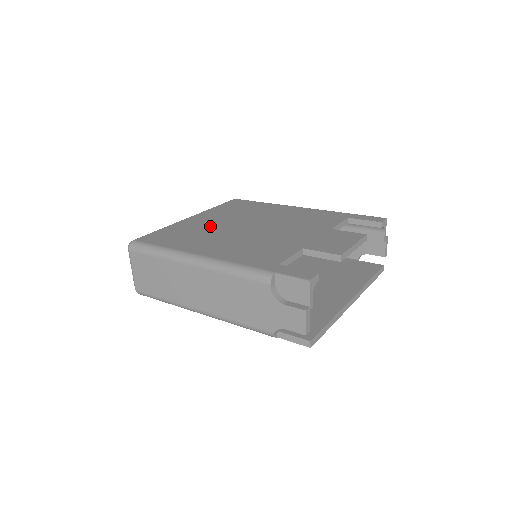
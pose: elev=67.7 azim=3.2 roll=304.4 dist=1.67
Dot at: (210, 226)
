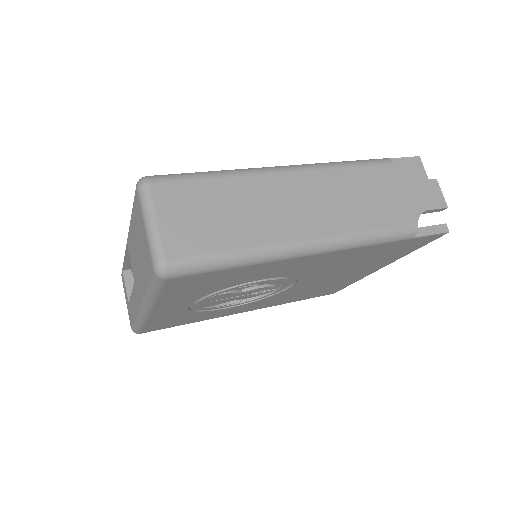
Dot at: occluded
